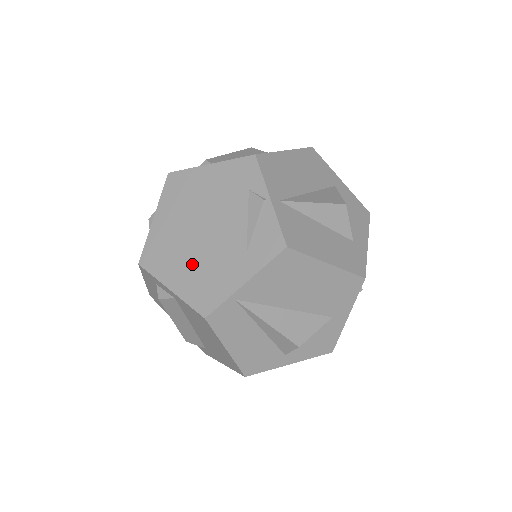
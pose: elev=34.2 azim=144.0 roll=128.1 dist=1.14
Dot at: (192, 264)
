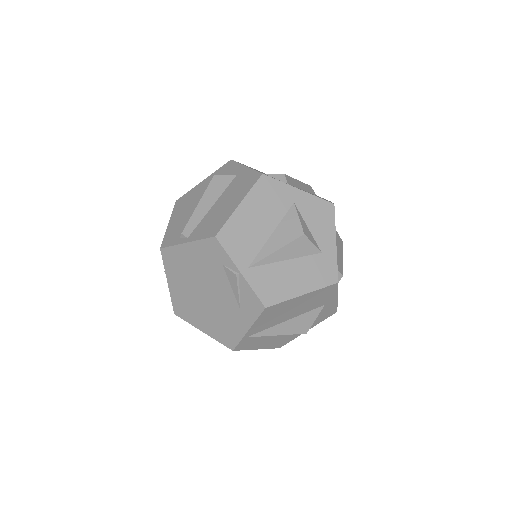
Dot at: (209, 316)
